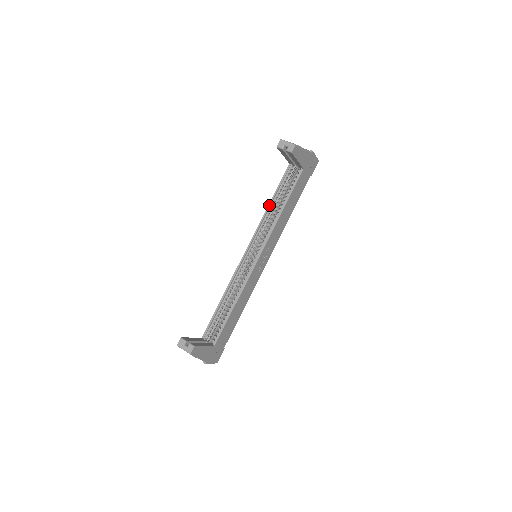
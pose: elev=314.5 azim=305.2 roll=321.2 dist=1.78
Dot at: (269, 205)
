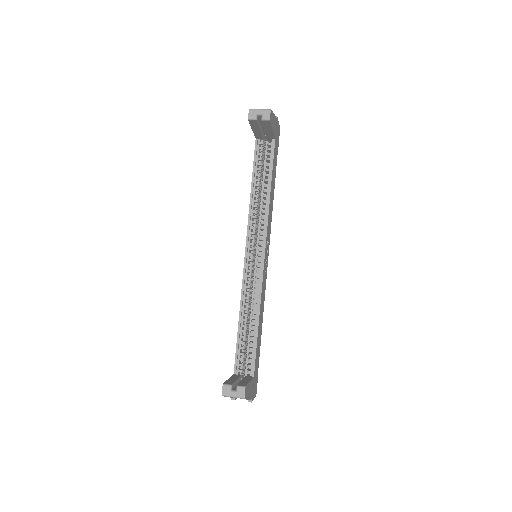
Dot at: (251, 193)
